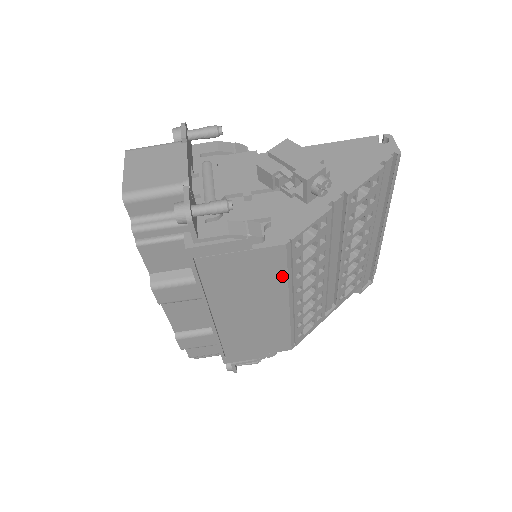
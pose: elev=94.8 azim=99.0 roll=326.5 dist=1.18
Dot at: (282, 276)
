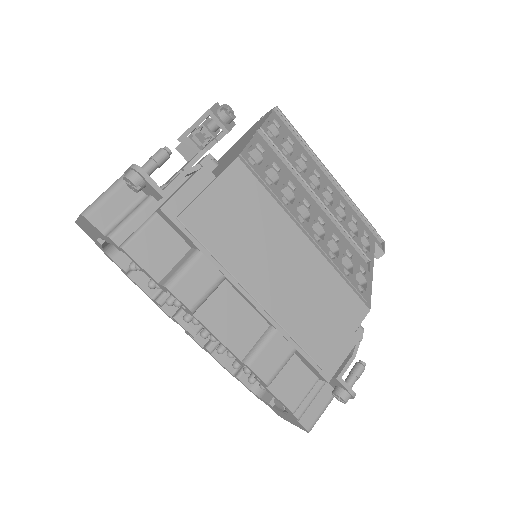
Dot at: (268, 200)
